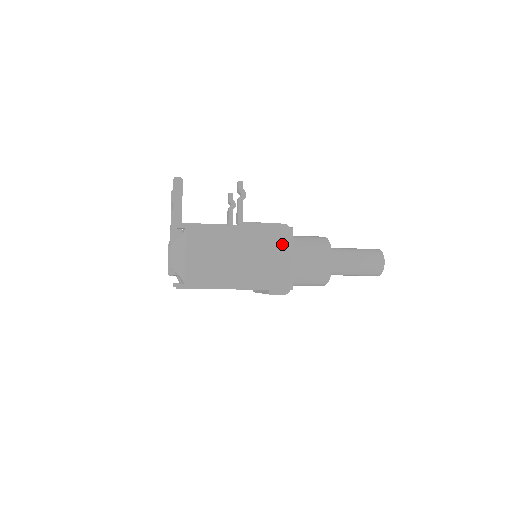
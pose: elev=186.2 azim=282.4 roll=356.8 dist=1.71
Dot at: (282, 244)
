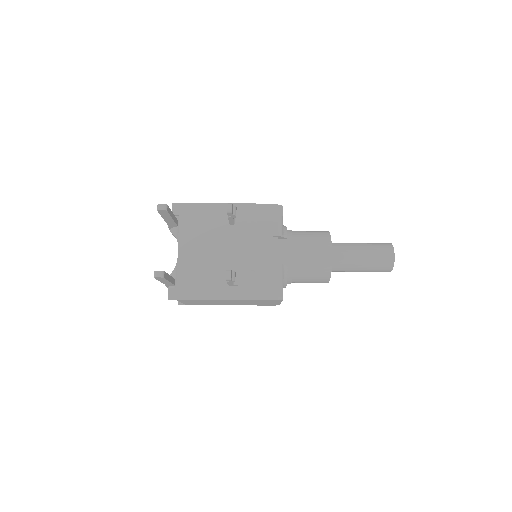
Dot at: (271, 302)
